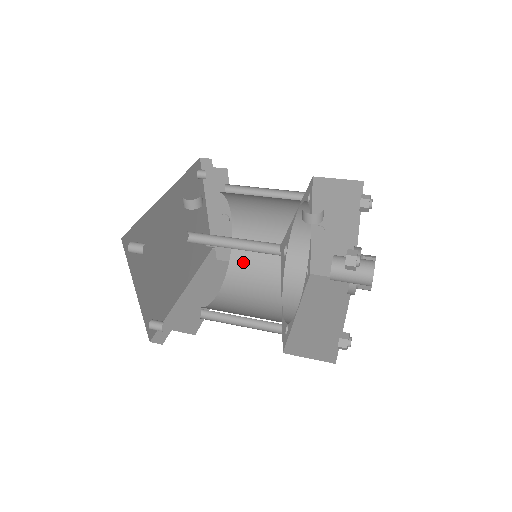
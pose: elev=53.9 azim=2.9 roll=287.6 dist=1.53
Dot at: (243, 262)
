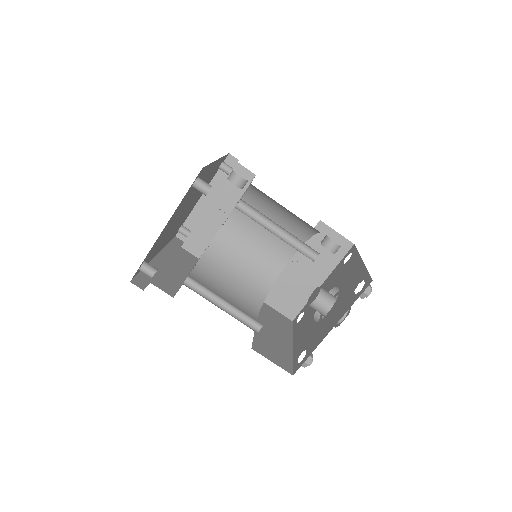
Dot at: (216, 259)
